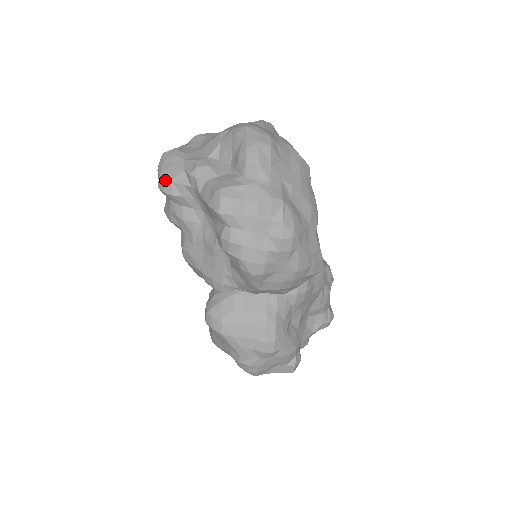
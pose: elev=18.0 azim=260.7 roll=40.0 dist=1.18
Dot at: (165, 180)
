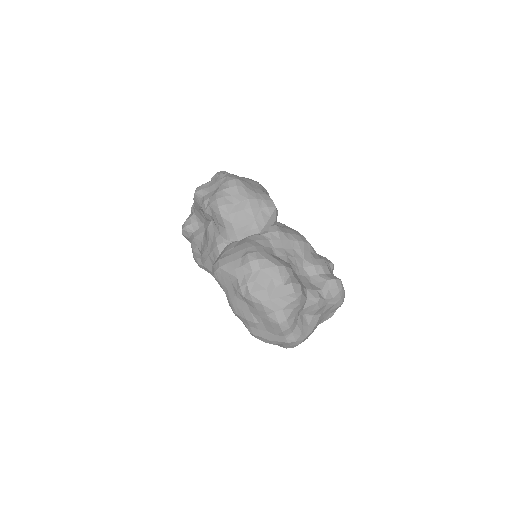
Dot at: (183, 225)
